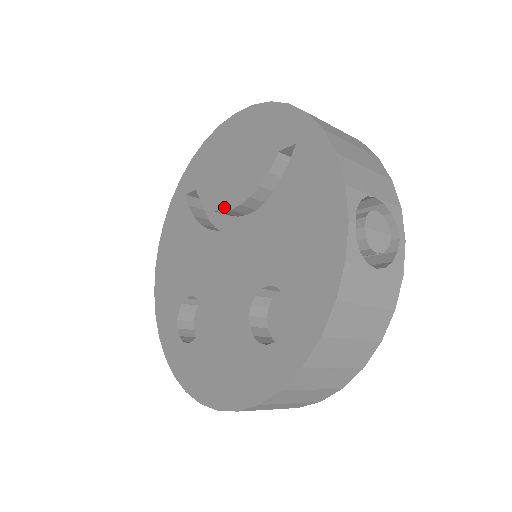
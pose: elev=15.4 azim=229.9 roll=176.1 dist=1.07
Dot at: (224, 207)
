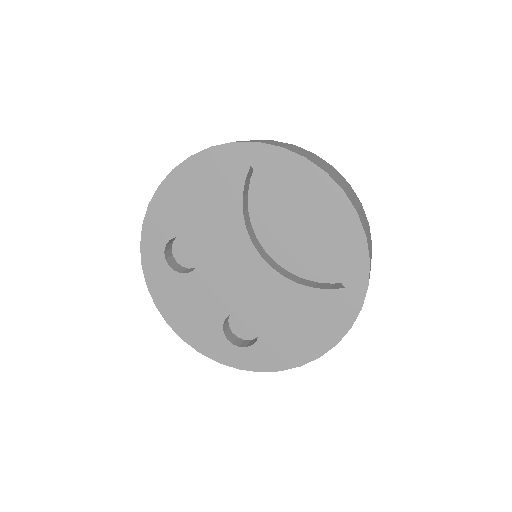
Dot at: (271, 237)
